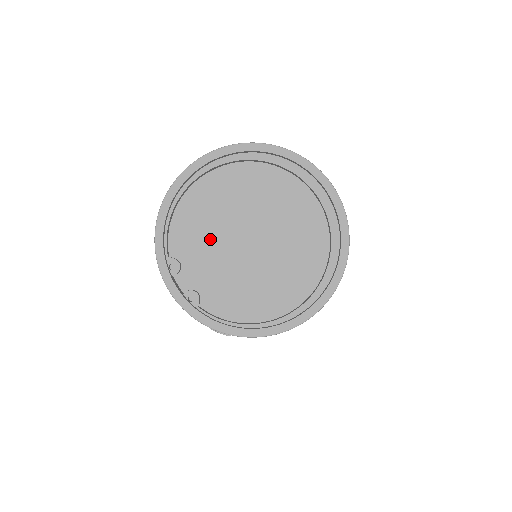
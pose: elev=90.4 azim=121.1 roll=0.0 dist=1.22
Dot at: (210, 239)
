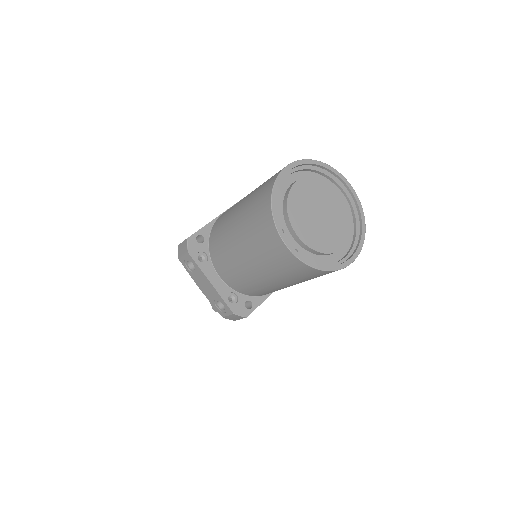
Dot at: (301, 213)
